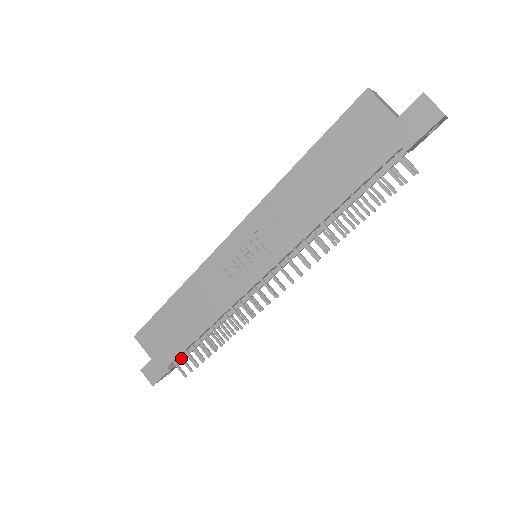
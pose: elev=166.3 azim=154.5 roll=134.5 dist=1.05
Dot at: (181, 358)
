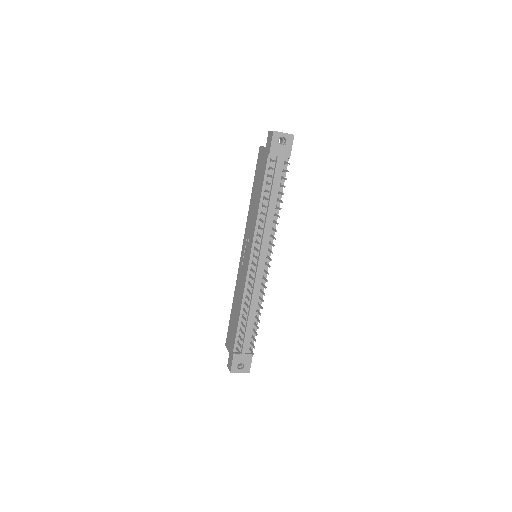
Dot at: (238, 342)
